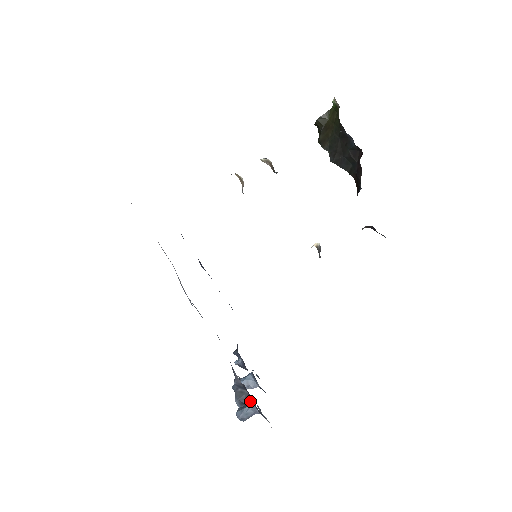
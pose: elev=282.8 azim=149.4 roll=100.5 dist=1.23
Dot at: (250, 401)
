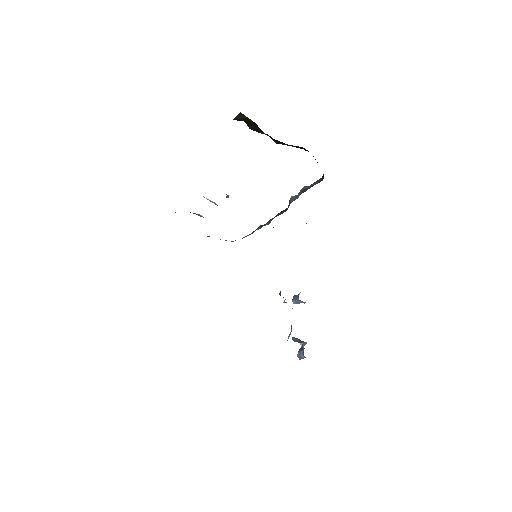
Dot at: (303, 342)
